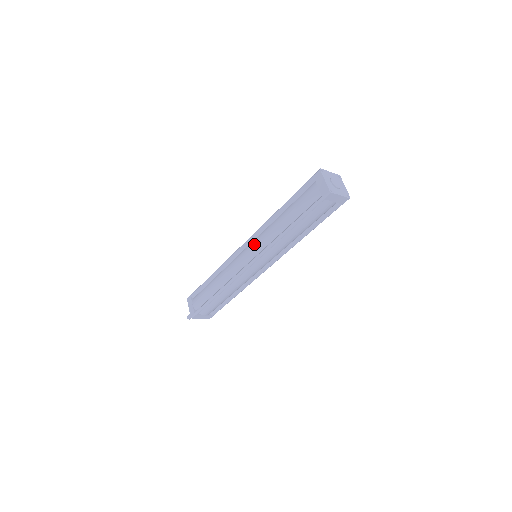
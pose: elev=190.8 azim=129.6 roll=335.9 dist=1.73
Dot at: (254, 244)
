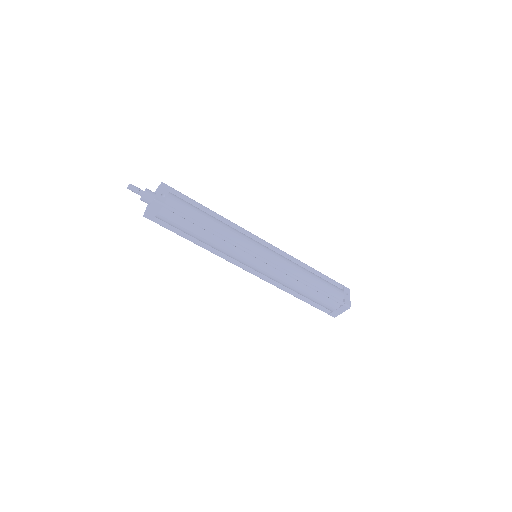
Dot at: (269, 272)
